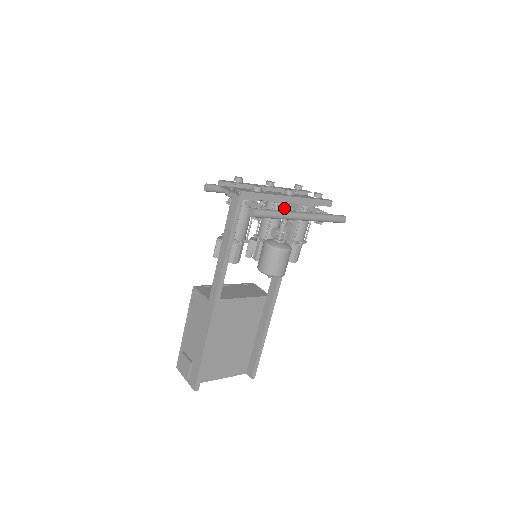
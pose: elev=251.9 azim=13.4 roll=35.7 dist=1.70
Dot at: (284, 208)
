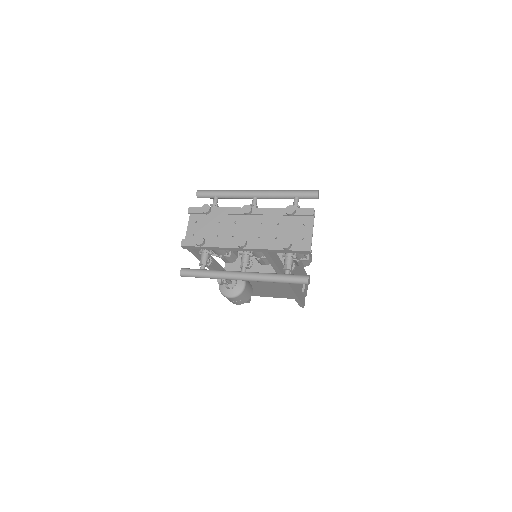
Dot at: (239, 254)
